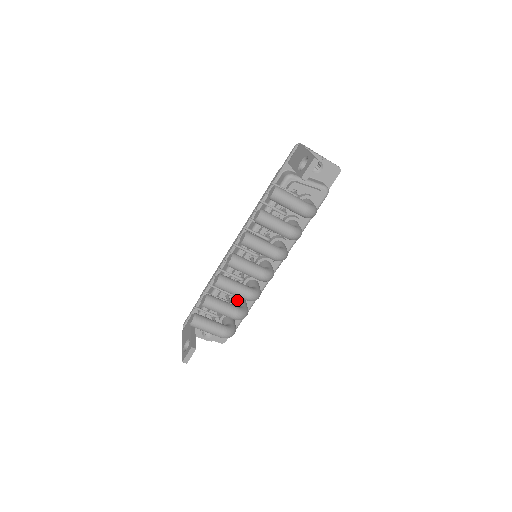
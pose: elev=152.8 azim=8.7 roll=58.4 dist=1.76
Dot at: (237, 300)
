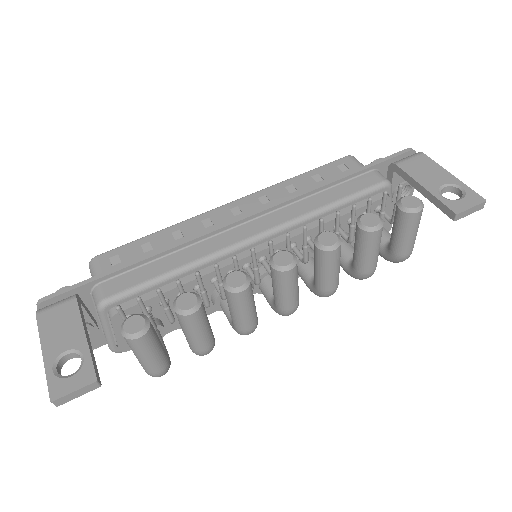
Dot at: occluded
